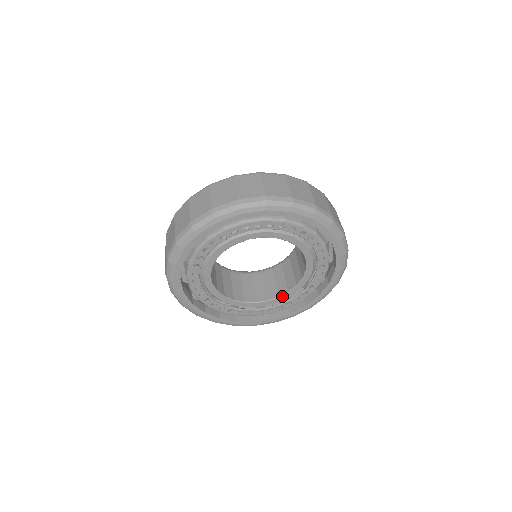
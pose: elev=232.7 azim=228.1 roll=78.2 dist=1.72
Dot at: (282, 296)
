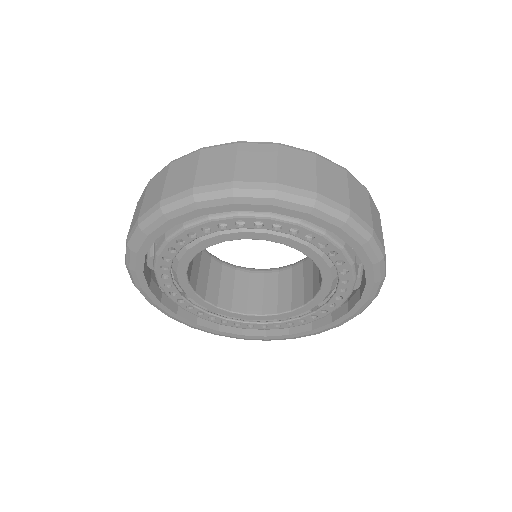
Dot at: (251, 315)
